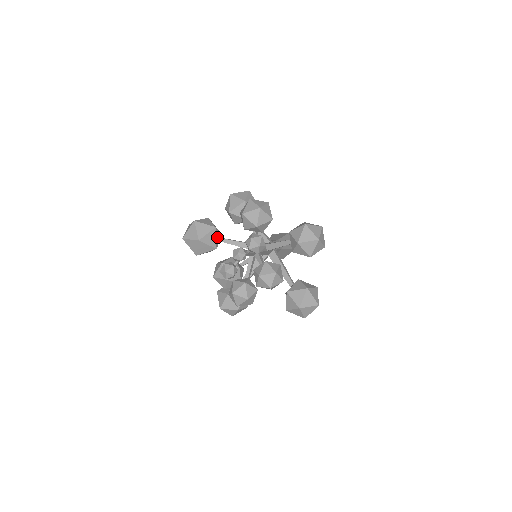
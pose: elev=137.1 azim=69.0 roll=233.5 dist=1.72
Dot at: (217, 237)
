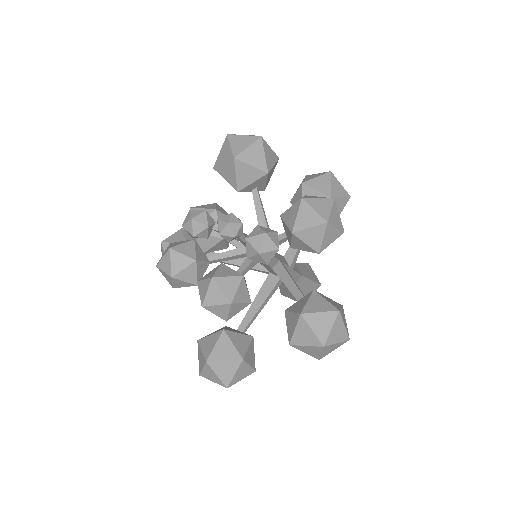
Dot at: (256, 184)
